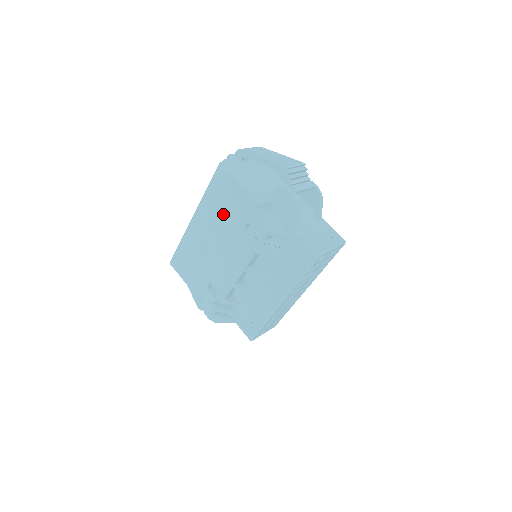
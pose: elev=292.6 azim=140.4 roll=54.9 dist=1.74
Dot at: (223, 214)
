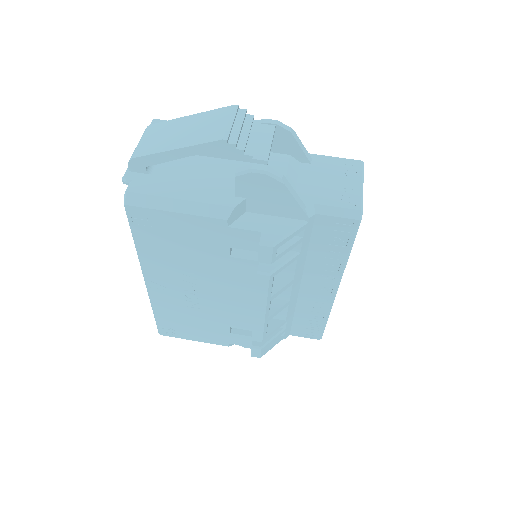
Dot at: (185, 257)
